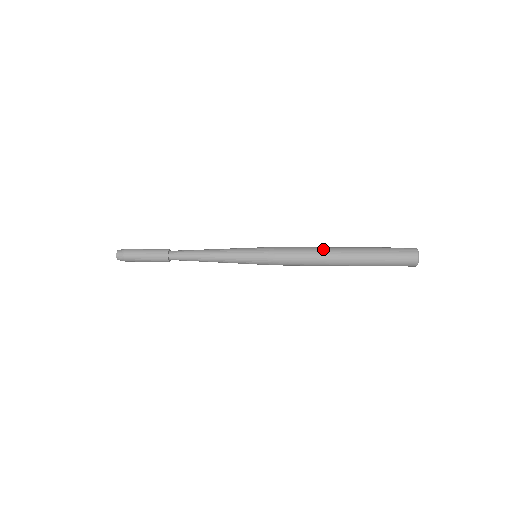
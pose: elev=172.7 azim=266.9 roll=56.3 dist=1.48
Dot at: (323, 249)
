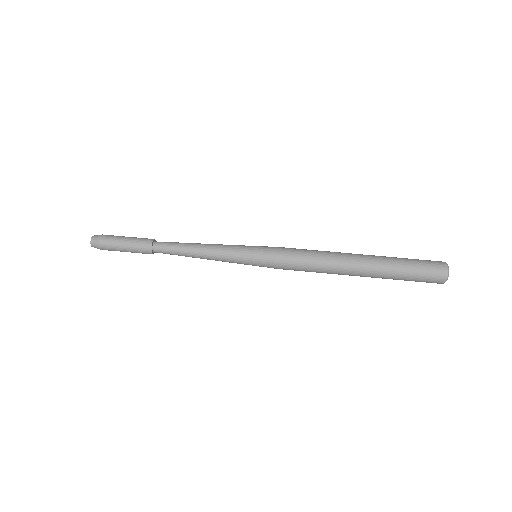
Dot at: (335, 269)
